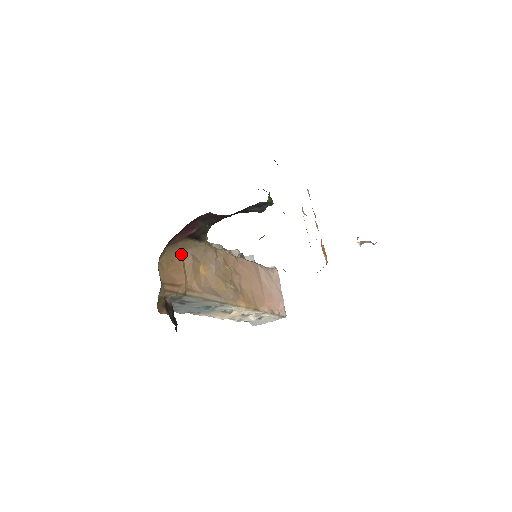
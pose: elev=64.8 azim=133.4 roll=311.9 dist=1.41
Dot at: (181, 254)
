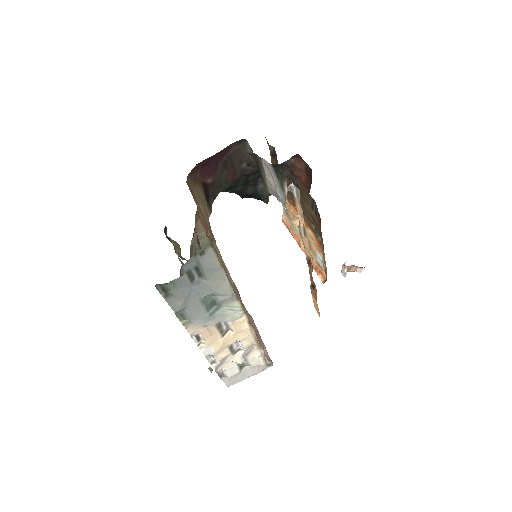
Dot at: (197, 202)
